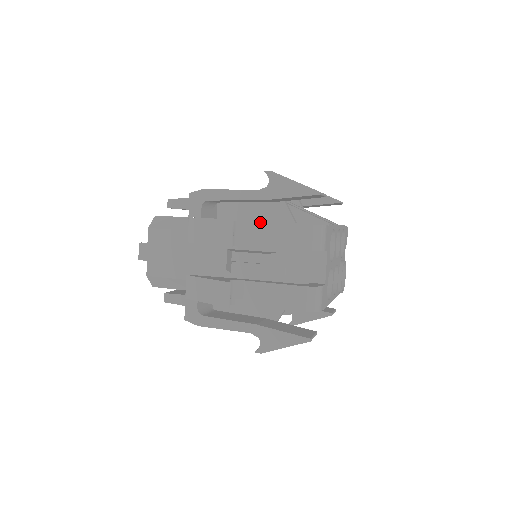
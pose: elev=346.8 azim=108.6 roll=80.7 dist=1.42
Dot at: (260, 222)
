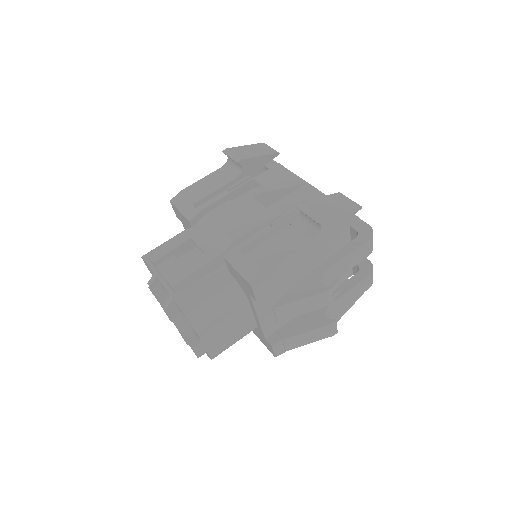
Dot at: (335, 265)
